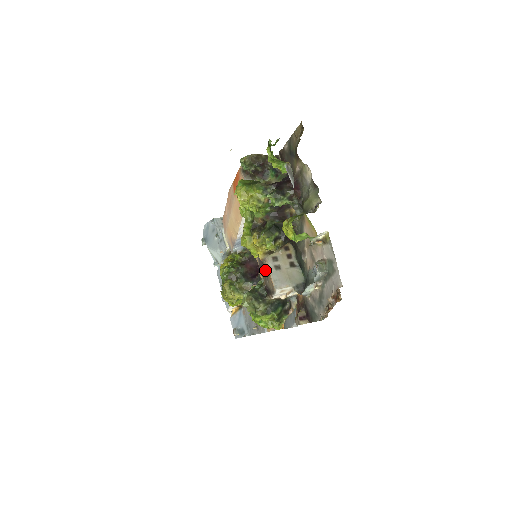
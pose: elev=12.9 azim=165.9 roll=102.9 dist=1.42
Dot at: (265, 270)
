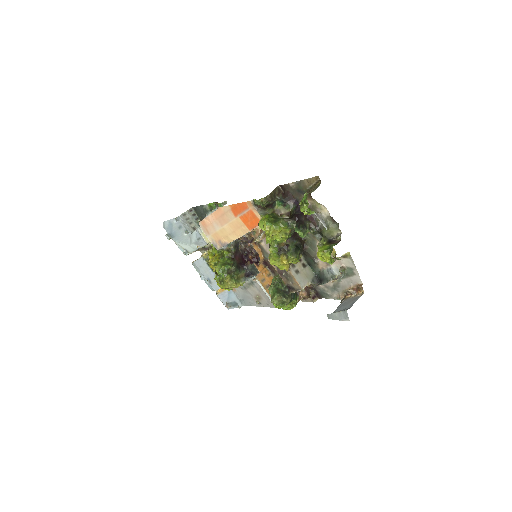
Dot at: (289, 276)
